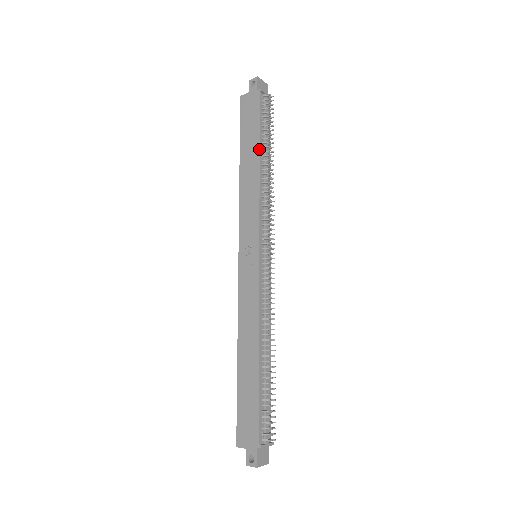
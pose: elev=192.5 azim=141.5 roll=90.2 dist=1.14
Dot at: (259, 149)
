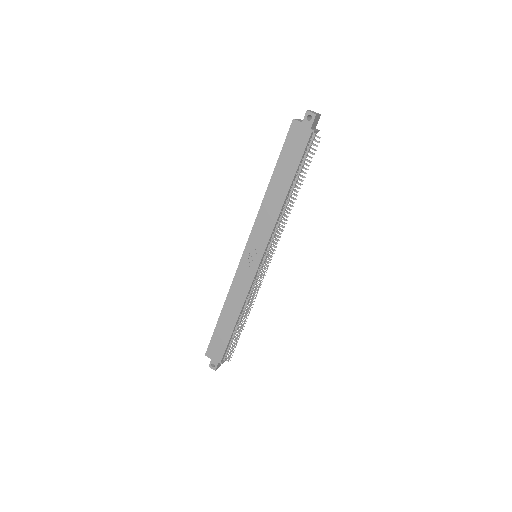
Dot at: (291, 185)
